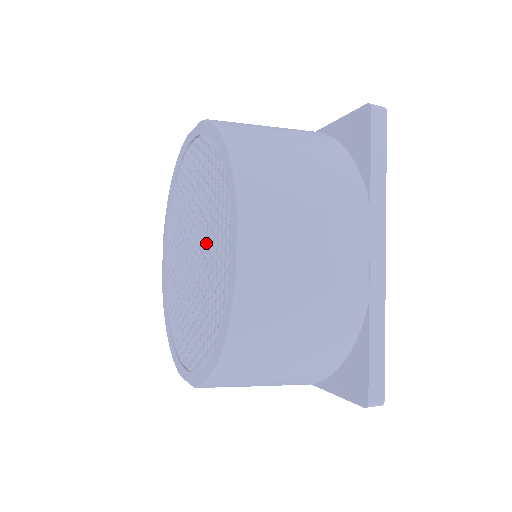
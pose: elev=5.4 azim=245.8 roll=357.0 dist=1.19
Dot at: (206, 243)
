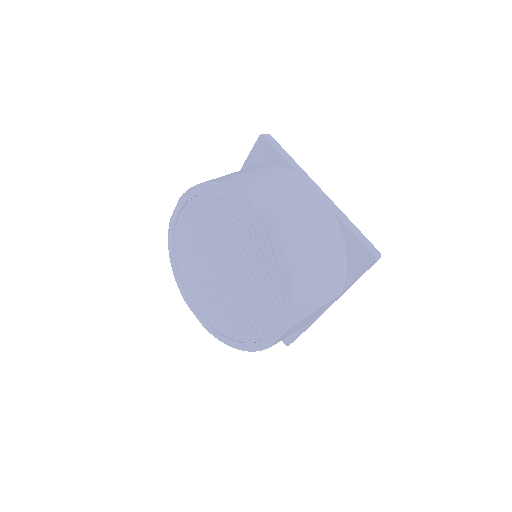
Dot at: (246, 293)
